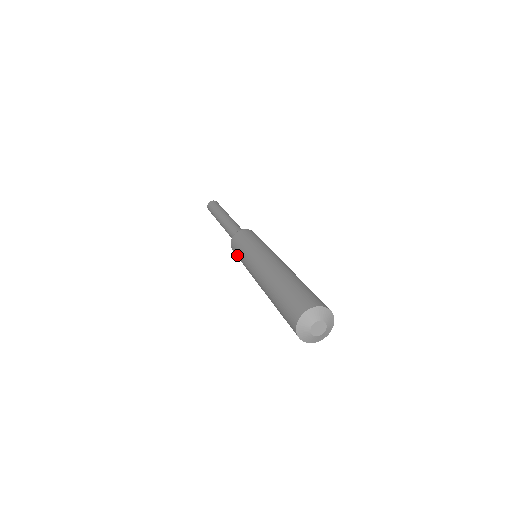
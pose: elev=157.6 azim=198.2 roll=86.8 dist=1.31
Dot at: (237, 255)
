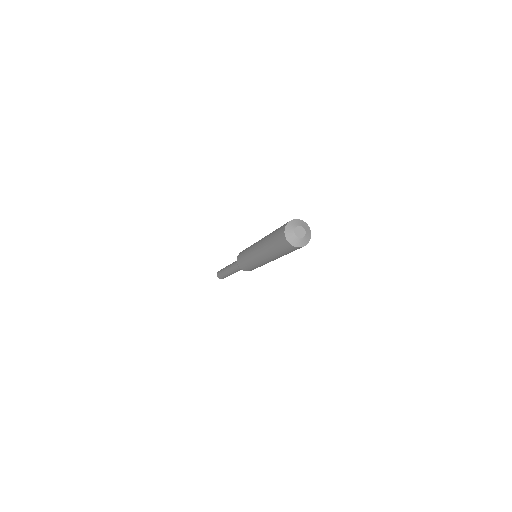
Dot at: (241, 258)
